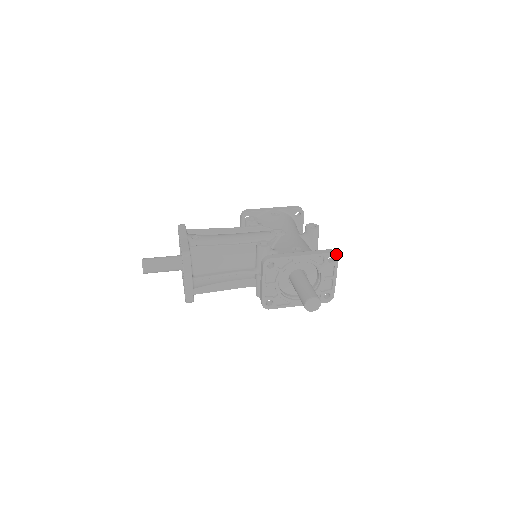
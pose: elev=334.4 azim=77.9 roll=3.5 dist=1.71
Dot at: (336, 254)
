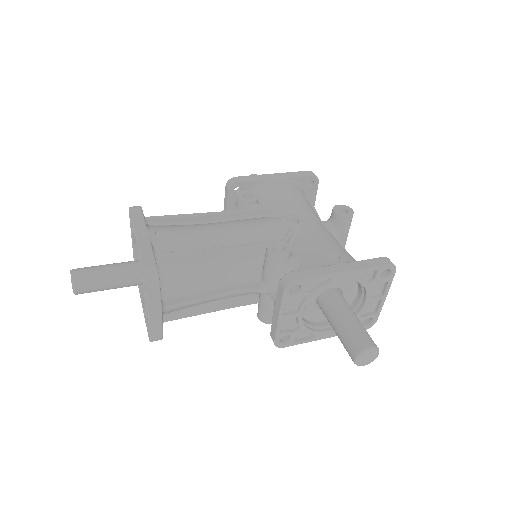
Dot at: (394, 266)
